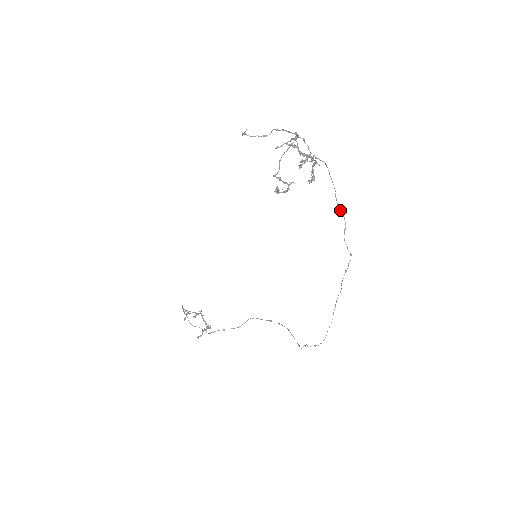
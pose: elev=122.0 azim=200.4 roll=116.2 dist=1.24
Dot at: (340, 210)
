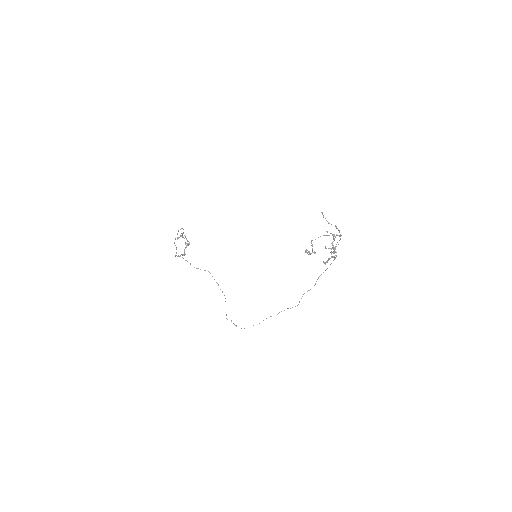
Dot at: occluded
